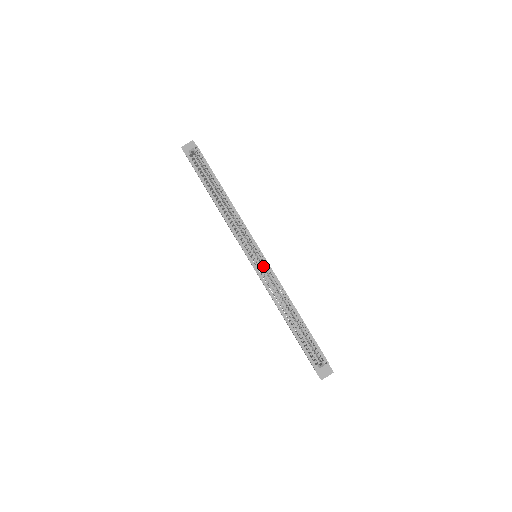
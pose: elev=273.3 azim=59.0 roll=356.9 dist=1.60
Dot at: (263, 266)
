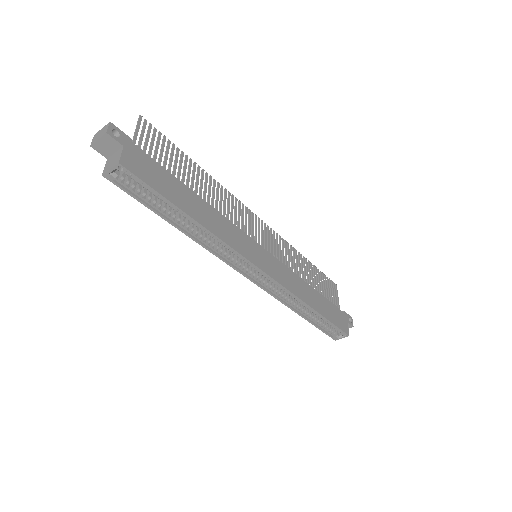
Dot at: occluded
